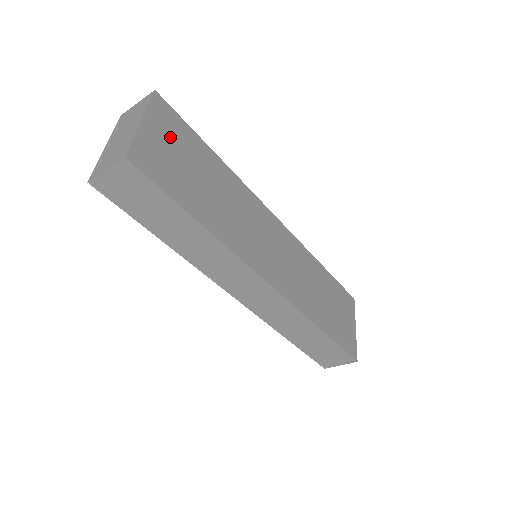
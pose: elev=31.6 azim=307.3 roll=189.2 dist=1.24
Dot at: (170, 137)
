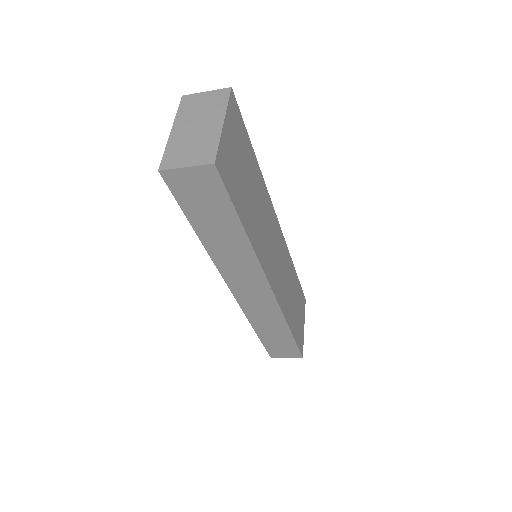
Dot at: (236, 140)
